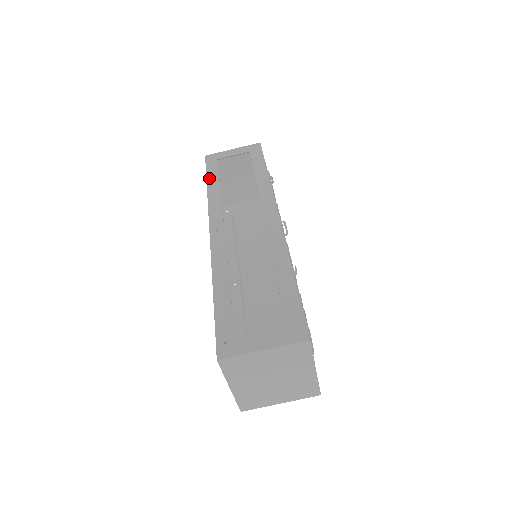
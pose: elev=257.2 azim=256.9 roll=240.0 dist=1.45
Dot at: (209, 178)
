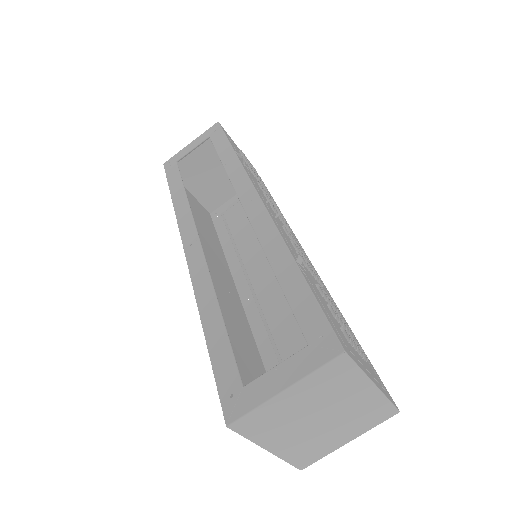
Dot at: (171, 187)
